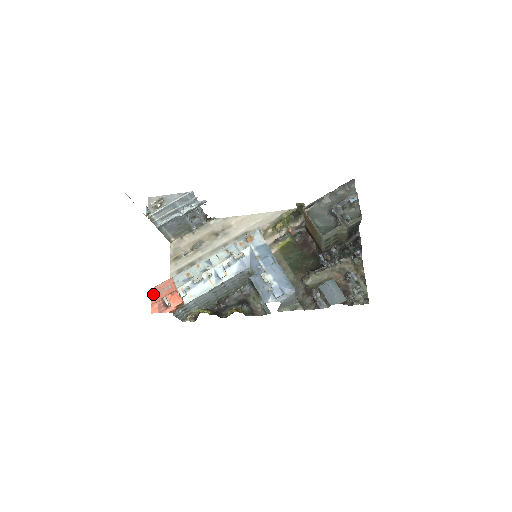
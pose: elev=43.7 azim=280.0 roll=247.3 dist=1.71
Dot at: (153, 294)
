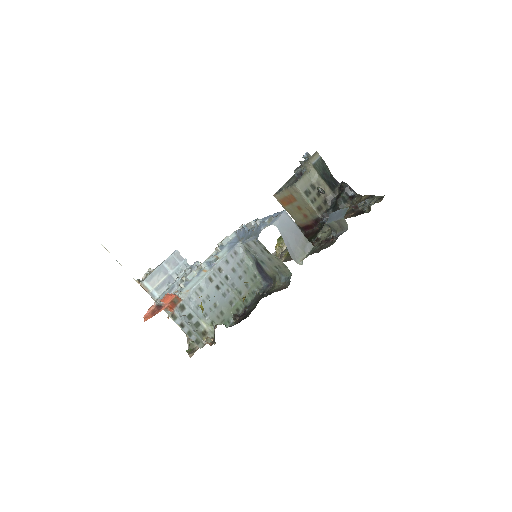
Dot at: occluded
